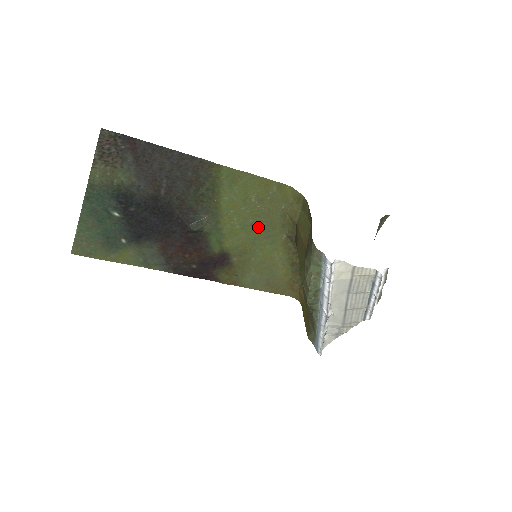
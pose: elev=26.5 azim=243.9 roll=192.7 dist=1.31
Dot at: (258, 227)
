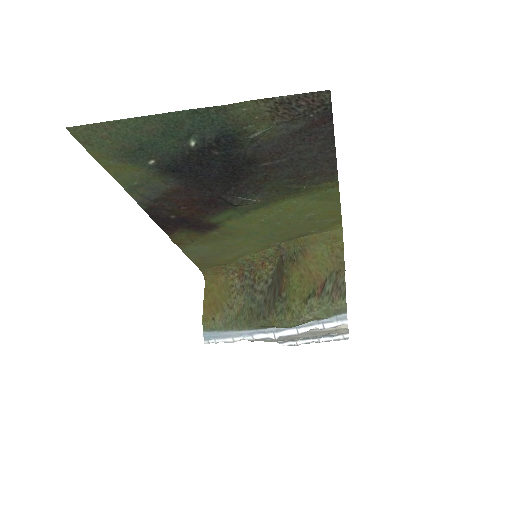
Dot at: (274, 229)
